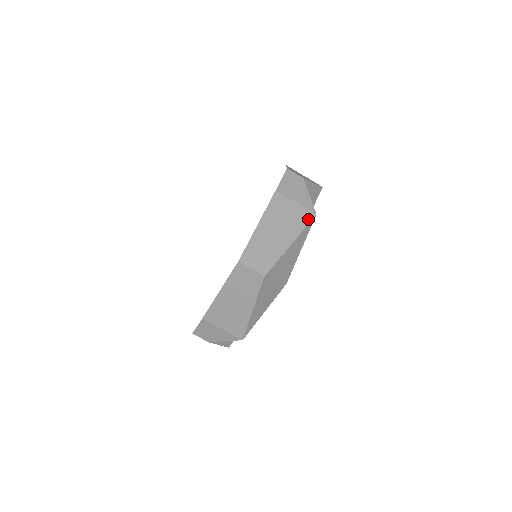
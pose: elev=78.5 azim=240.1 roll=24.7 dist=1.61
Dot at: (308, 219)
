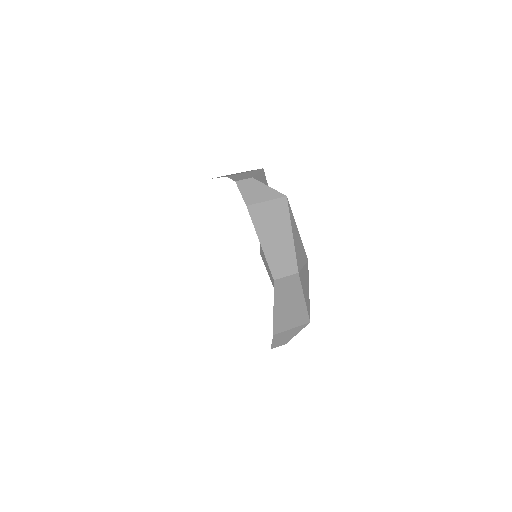
Dot at: occluded
